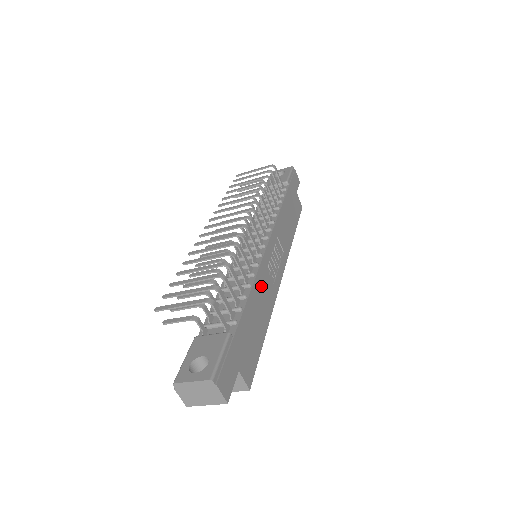
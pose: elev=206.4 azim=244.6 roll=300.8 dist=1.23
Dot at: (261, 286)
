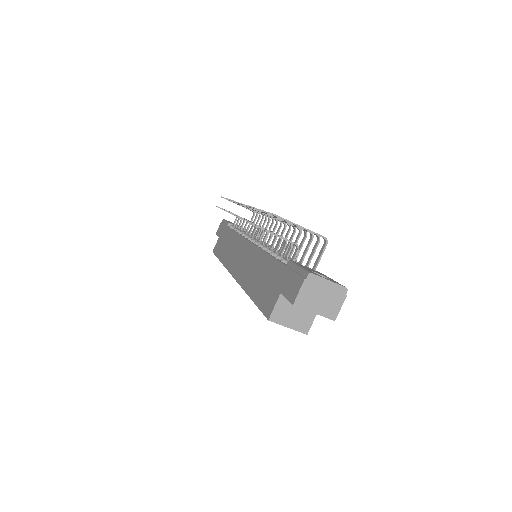
Dot at: occluded
